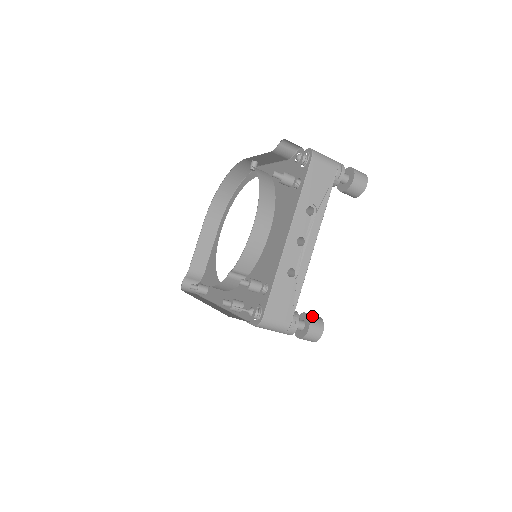
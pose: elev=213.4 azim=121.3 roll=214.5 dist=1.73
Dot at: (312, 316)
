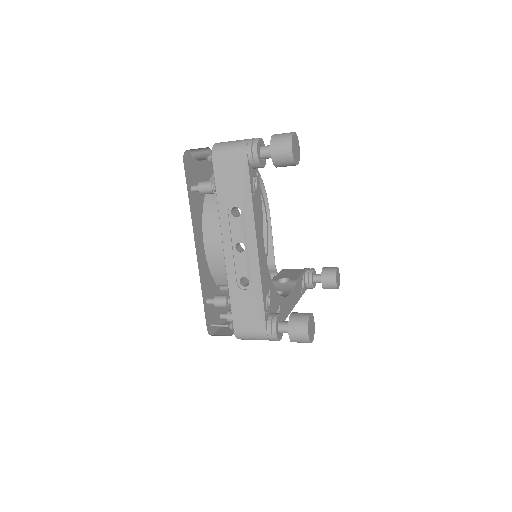
Dot at: (294, 317)
